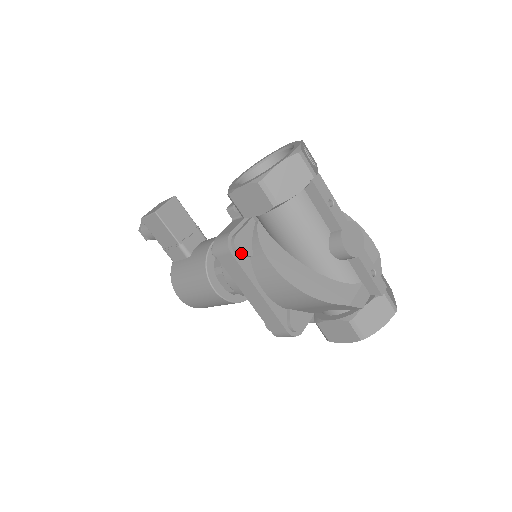
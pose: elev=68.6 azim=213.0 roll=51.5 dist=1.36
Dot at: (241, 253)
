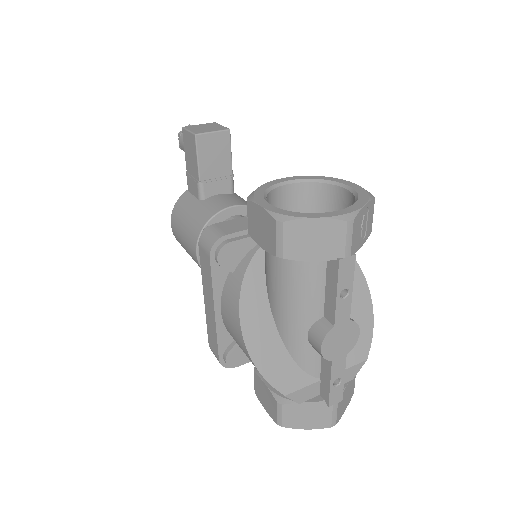
Dot at: (220, 264)
